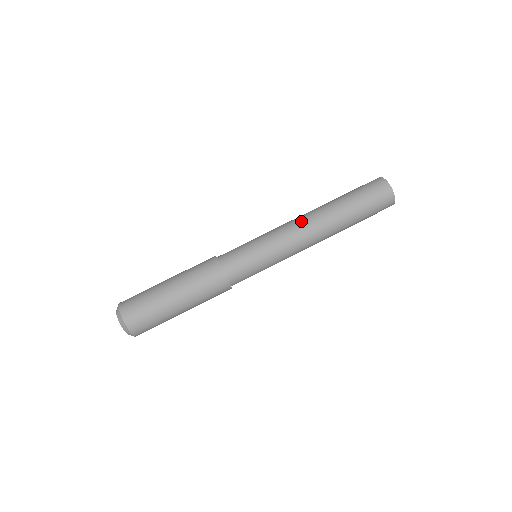
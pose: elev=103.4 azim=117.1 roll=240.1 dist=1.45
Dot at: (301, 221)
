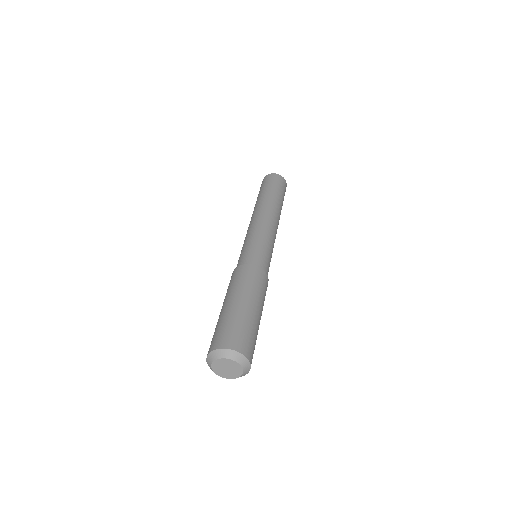
Dot at: (263, 214)
